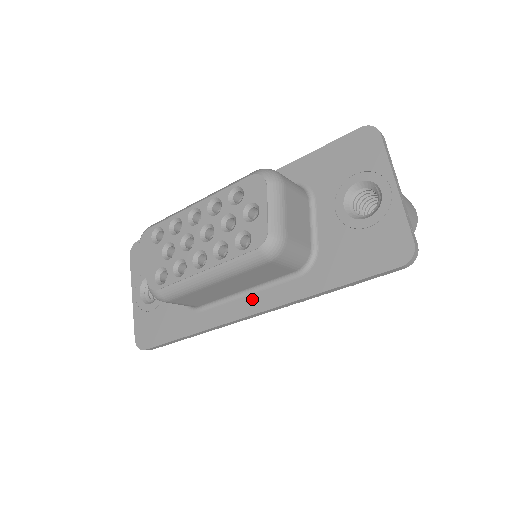
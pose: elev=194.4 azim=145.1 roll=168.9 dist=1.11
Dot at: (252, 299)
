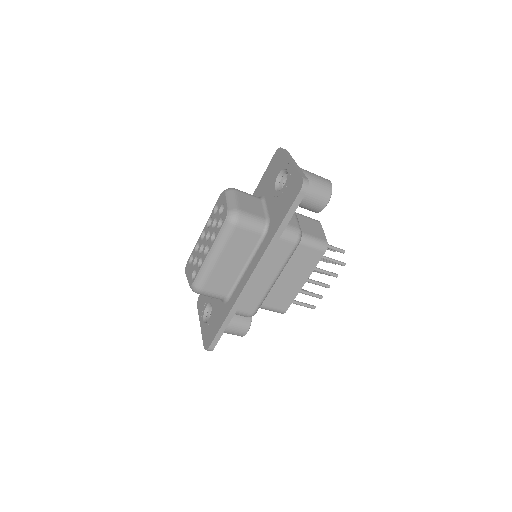
Dot at: (249, 269)
